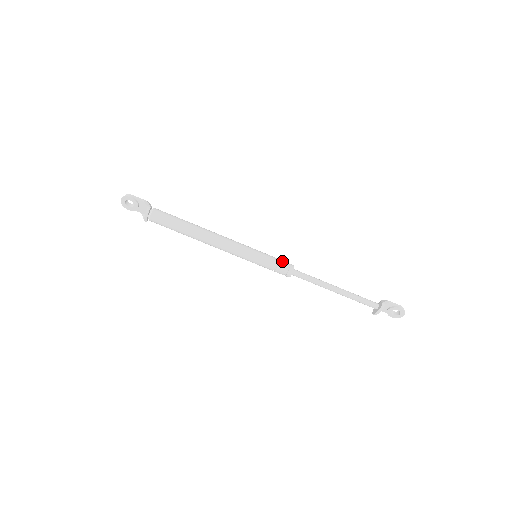
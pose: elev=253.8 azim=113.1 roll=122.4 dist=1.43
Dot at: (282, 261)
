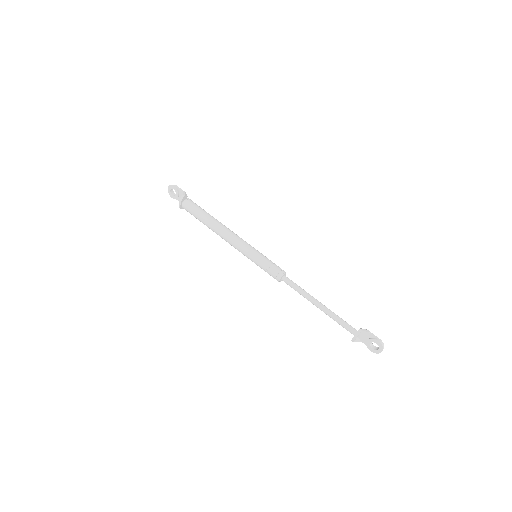
Dot at: (276, 265)
